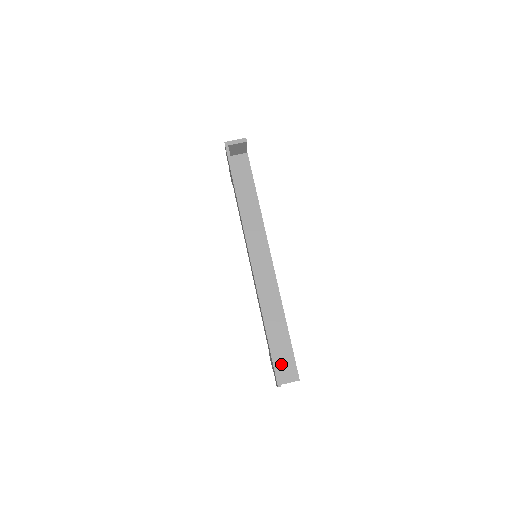
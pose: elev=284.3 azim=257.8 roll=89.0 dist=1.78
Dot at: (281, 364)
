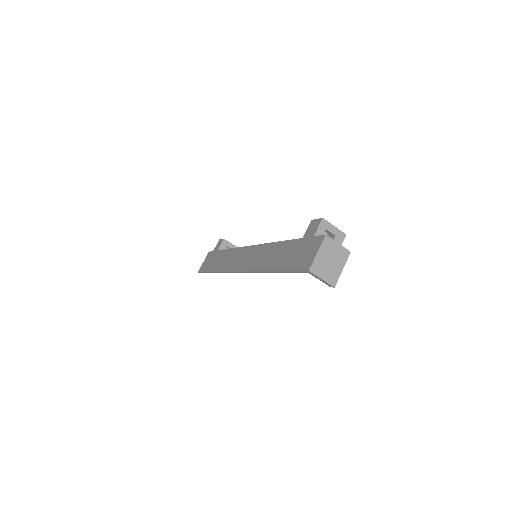
Dot at: occluded
